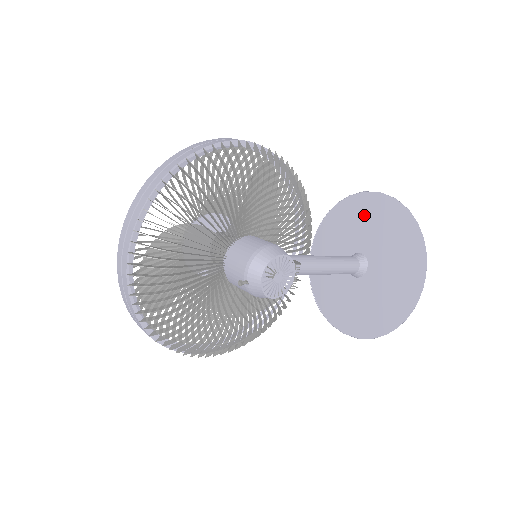
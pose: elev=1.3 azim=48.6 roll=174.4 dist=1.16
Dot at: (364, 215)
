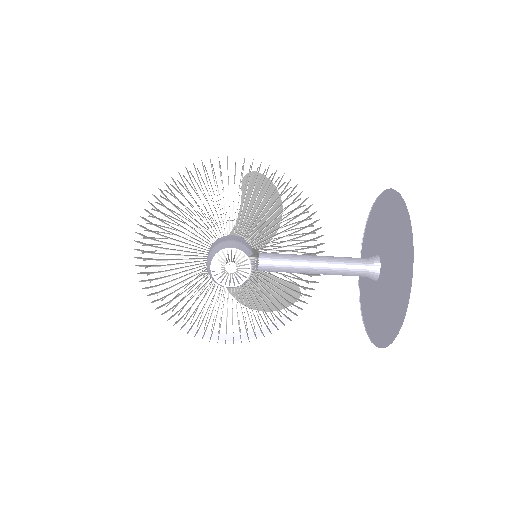
Dot at: (384, 215)
